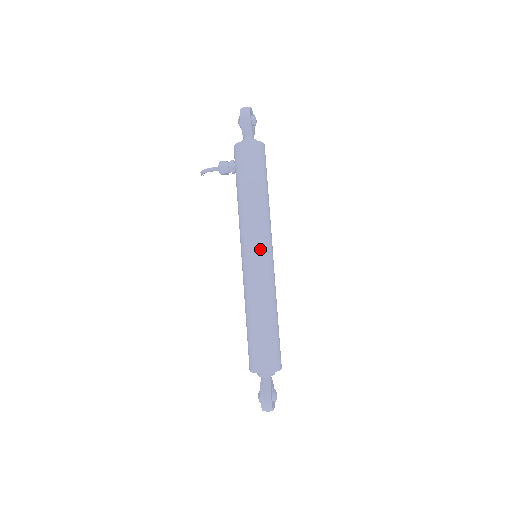
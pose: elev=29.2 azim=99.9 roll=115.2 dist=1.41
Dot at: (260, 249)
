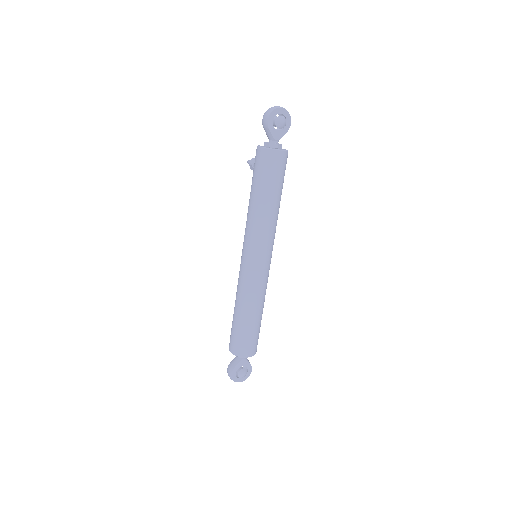
Dot at: (247, 254)
